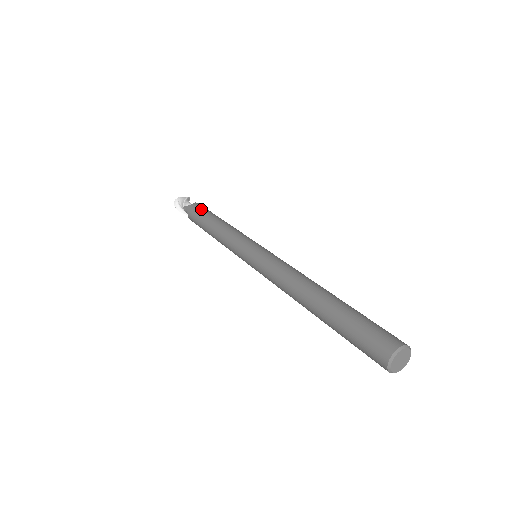
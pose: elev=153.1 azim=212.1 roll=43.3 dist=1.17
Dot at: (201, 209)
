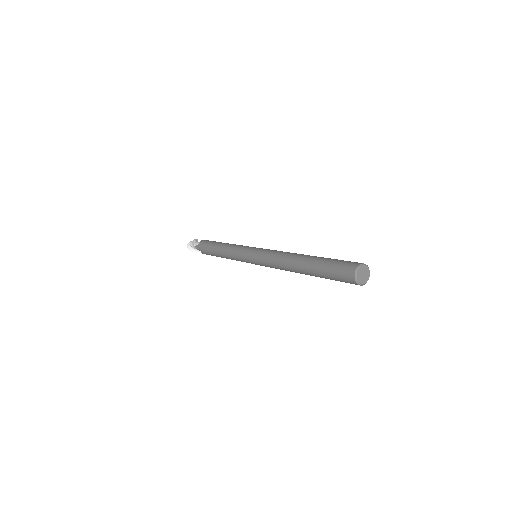
Dot at: (208, 242)
